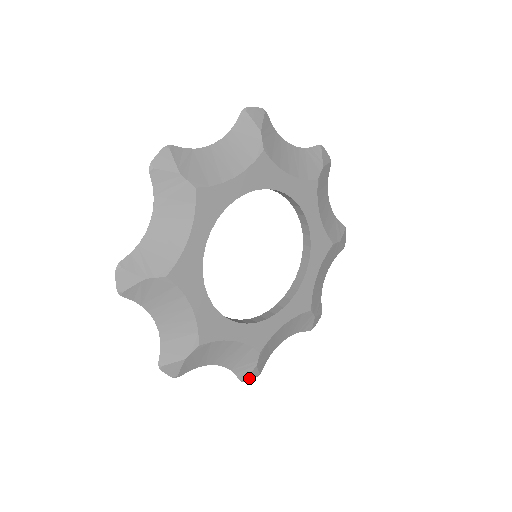
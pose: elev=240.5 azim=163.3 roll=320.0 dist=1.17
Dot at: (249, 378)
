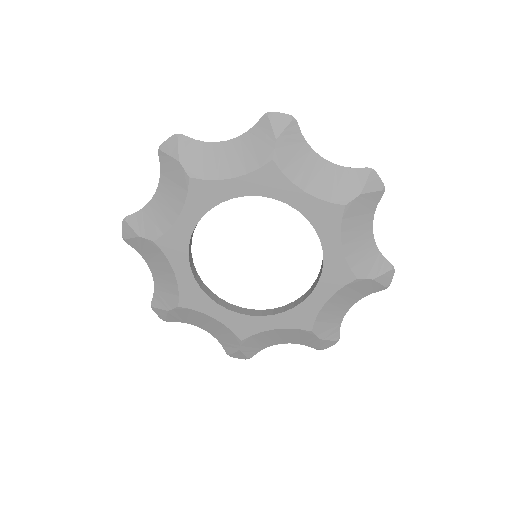
Dot at: (157, 311)
